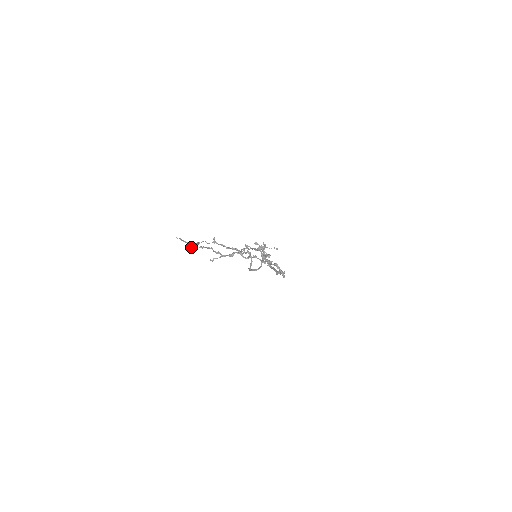
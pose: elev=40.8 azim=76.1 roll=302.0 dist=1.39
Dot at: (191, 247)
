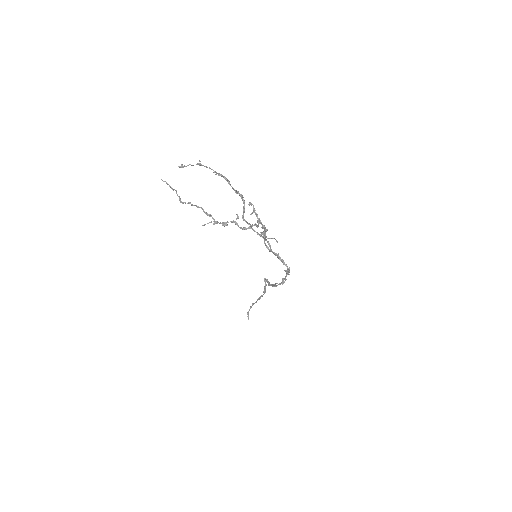
Dot at: (179, 199)
